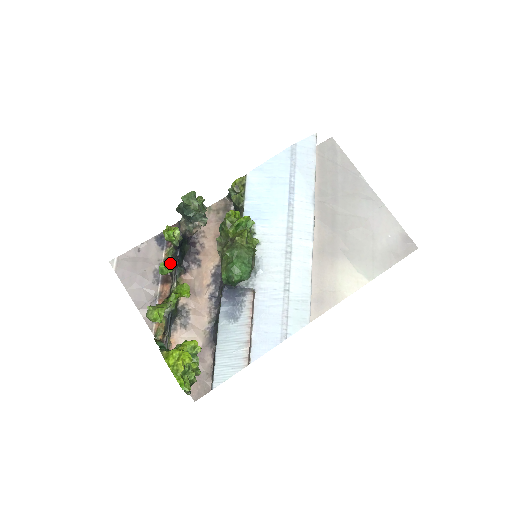
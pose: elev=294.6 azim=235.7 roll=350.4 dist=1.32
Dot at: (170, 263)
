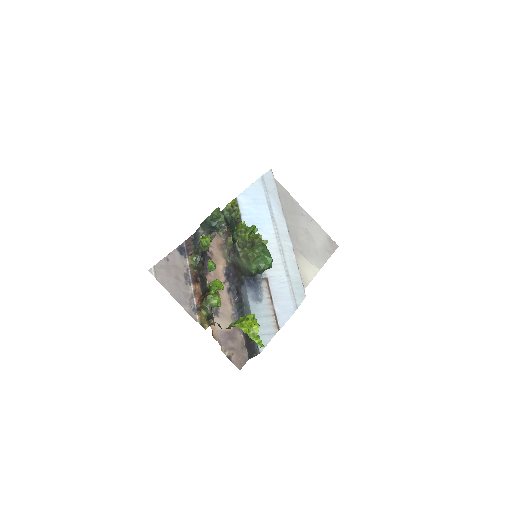
Dot at: (213, 262)
